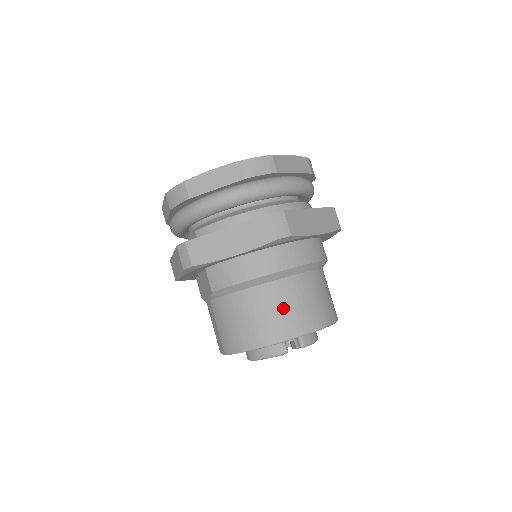
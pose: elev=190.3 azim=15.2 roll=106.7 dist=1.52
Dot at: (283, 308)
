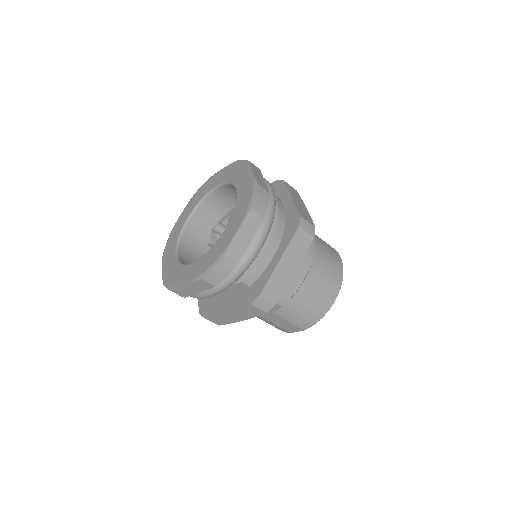
Dot at: (327, 272)
